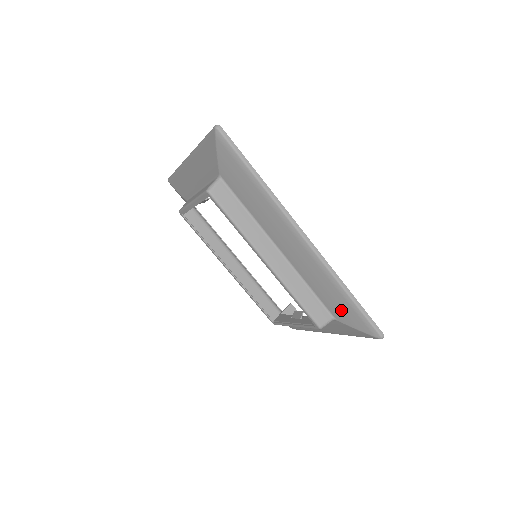
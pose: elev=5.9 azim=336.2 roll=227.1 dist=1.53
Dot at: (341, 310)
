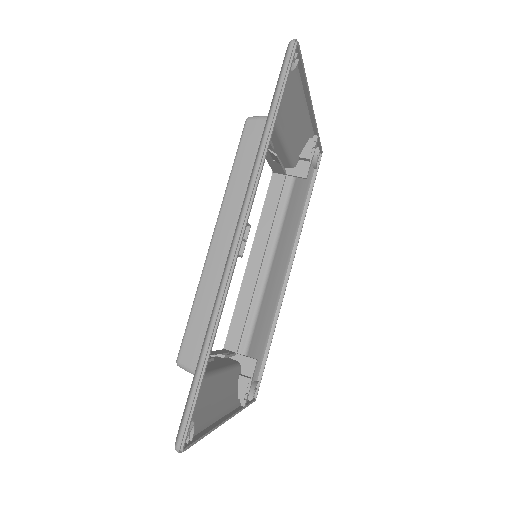
Dot at: occluded
